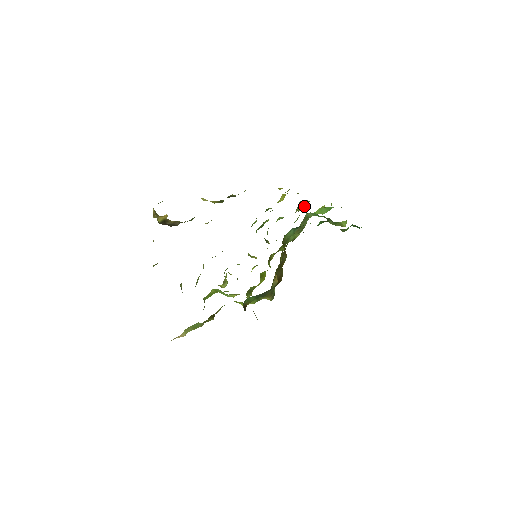
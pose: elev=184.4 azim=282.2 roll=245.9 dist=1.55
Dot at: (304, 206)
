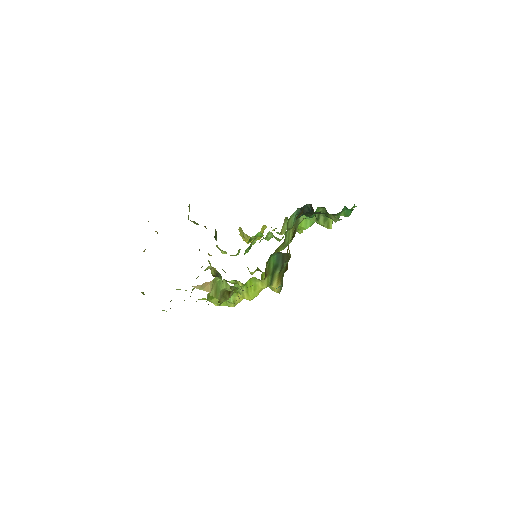
Dot at: (285, 231)
